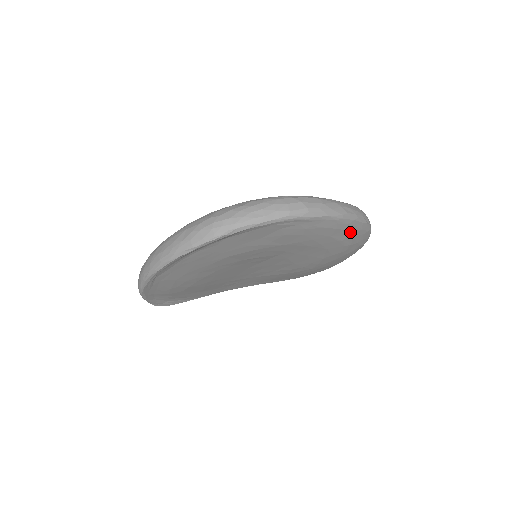
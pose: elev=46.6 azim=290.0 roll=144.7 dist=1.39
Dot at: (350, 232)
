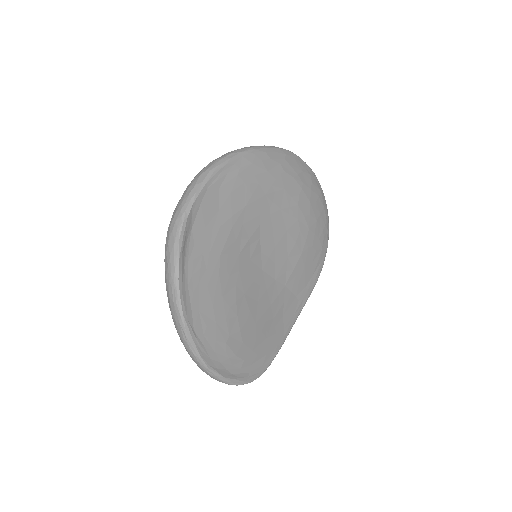
Dot at: (279, 160)
